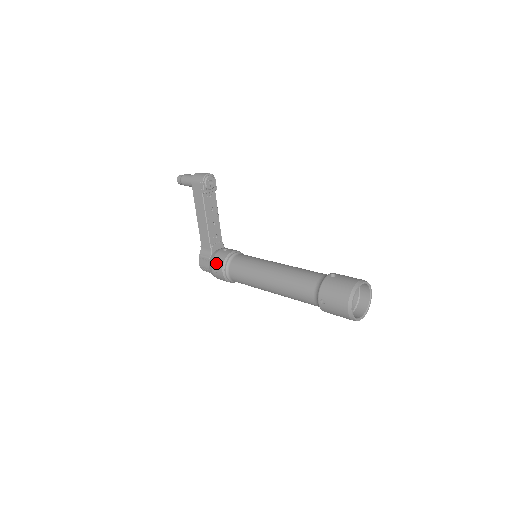
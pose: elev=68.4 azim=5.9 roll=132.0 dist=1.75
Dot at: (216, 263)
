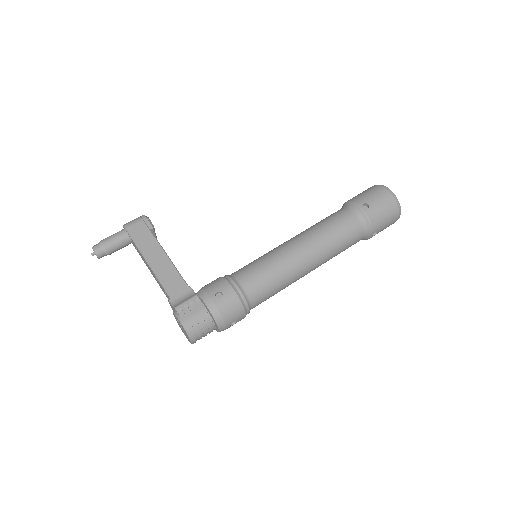
Dot at: (213, 287)
